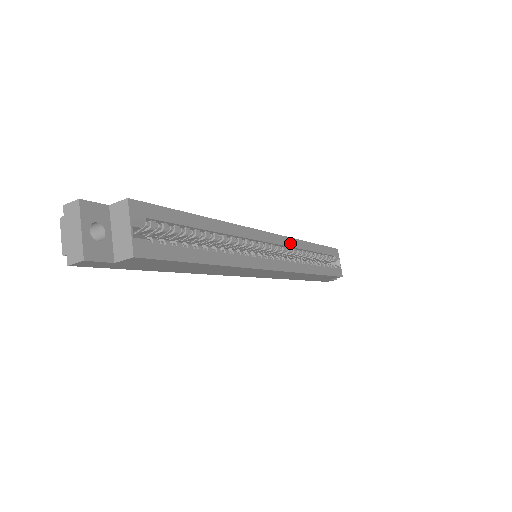
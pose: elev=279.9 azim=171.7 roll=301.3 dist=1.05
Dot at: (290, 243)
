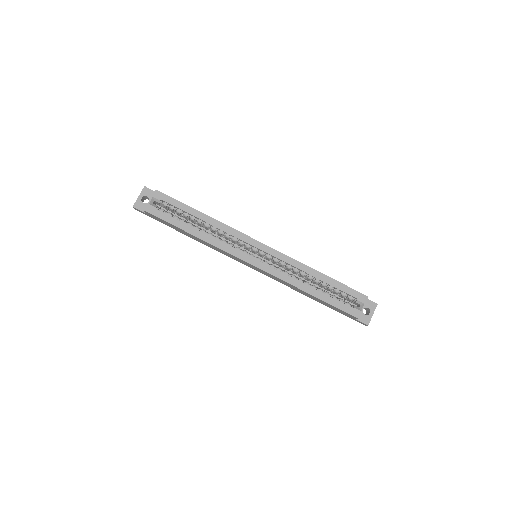
Dot at: (284, 259)
